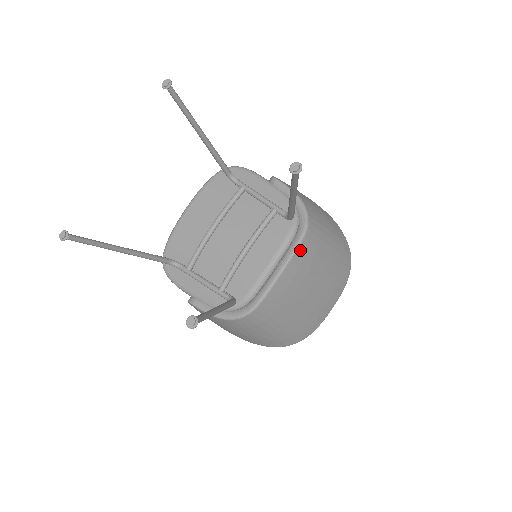
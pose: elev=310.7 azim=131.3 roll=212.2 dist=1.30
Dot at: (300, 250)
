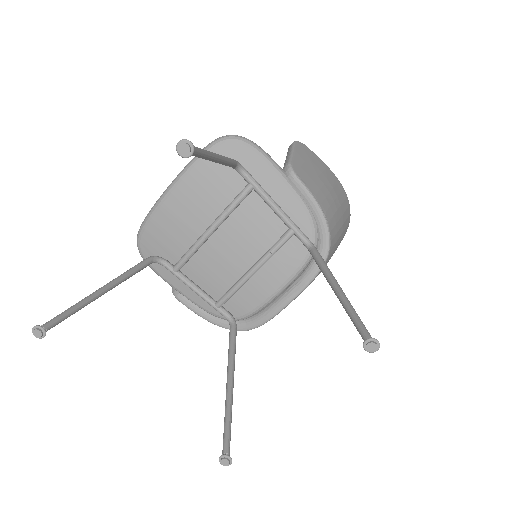
Dot at: occluded
